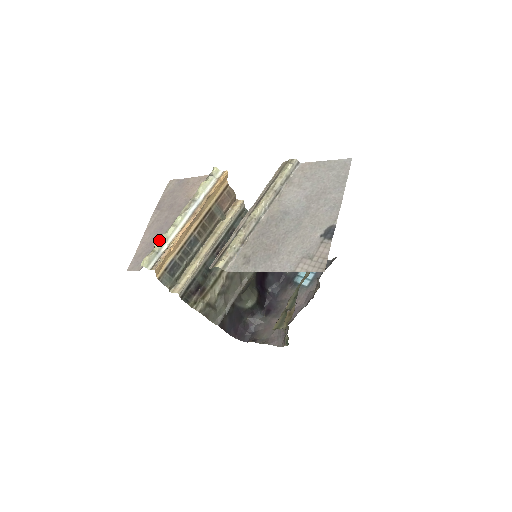
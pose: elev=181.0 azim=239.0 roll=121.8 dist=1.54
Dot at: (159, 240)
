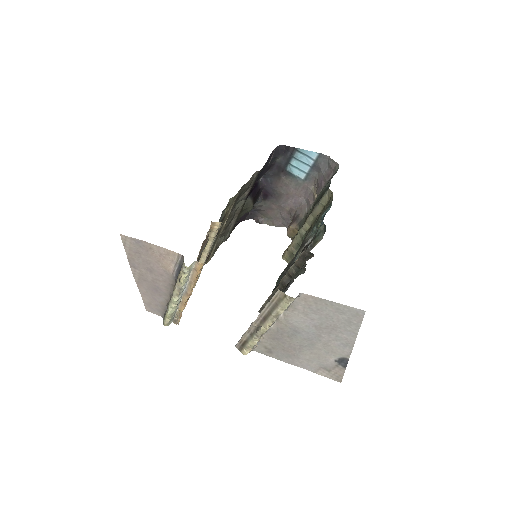
Dot at: (169, 316)
